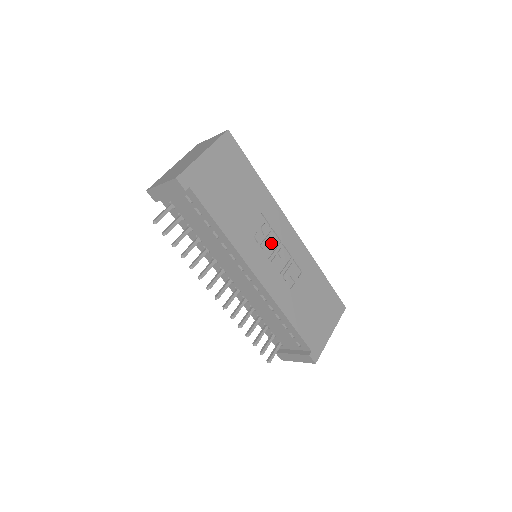
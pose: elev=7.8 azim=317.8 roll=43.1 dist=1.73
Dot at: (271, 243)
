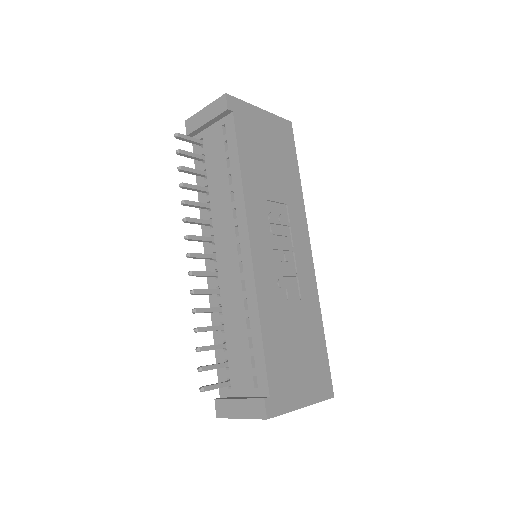
Dot at: (282, 238)
